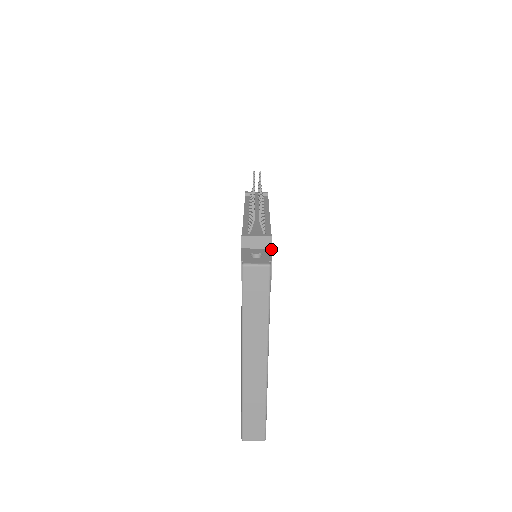
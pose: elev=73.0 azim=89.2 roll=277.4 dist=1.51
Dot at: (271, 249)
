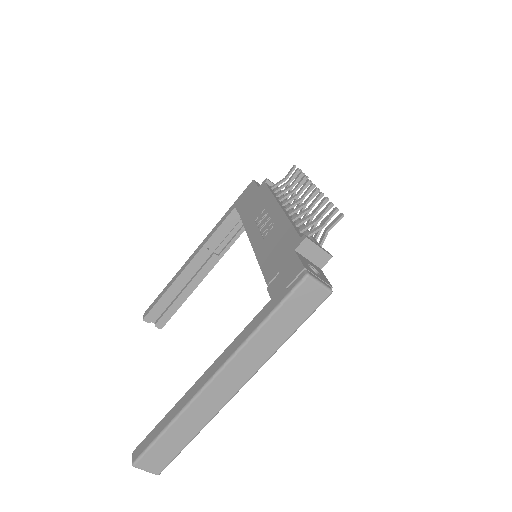
Dot at: occluded
